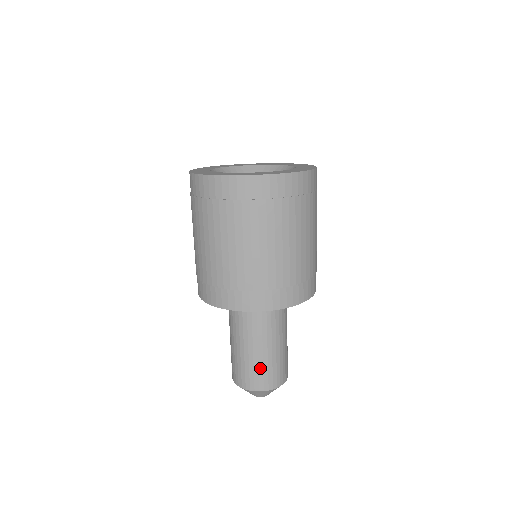
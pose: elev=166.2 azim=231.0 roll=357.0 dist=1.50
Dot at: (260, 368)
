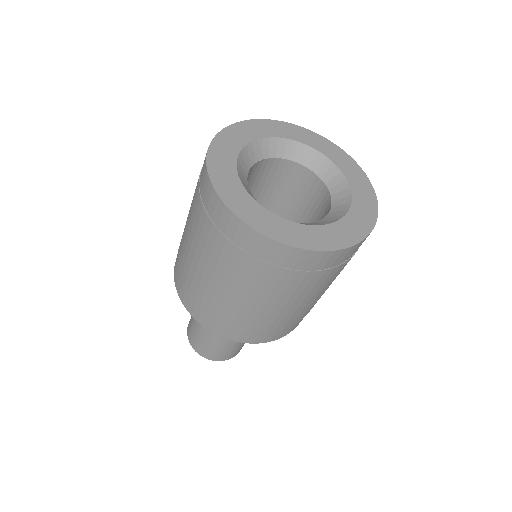
Dot at: (215, 348)
